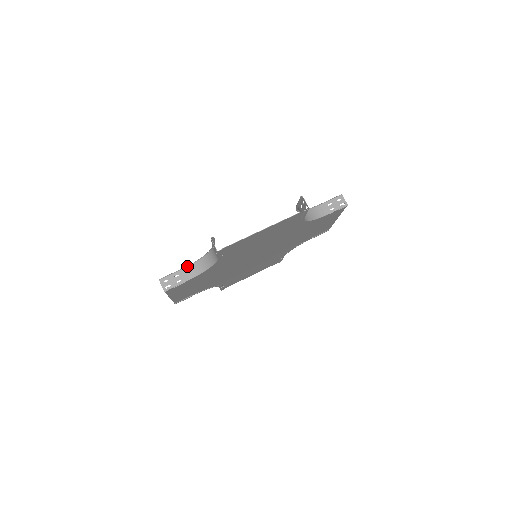
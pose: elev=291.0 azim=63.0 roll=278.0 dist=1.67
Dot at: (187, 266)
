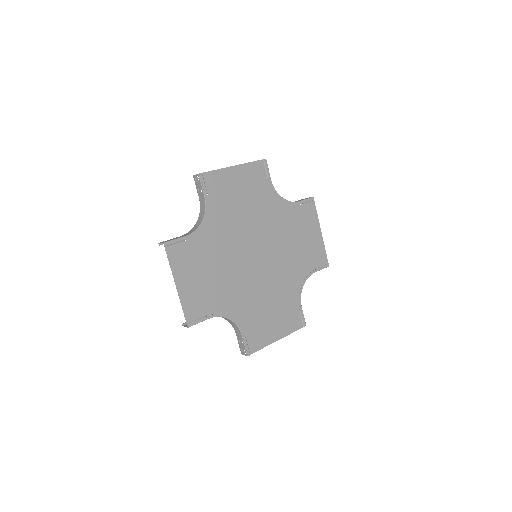
Dot at: (184, 234)
